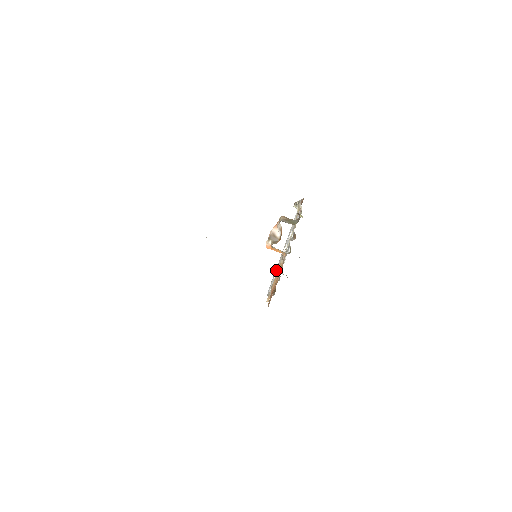
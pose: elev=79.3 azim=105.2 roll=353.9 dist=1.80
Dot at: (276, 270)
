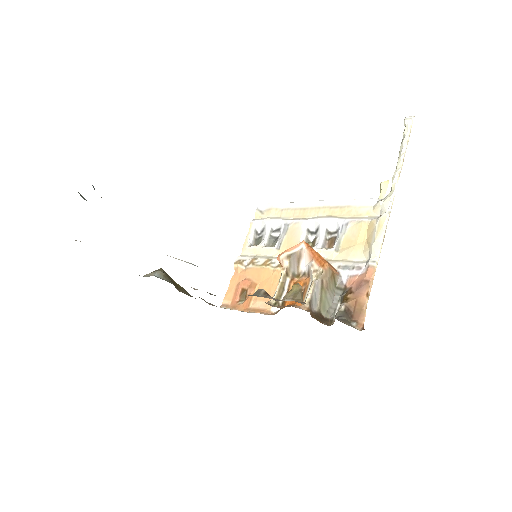
Dot at: (283, 219)
